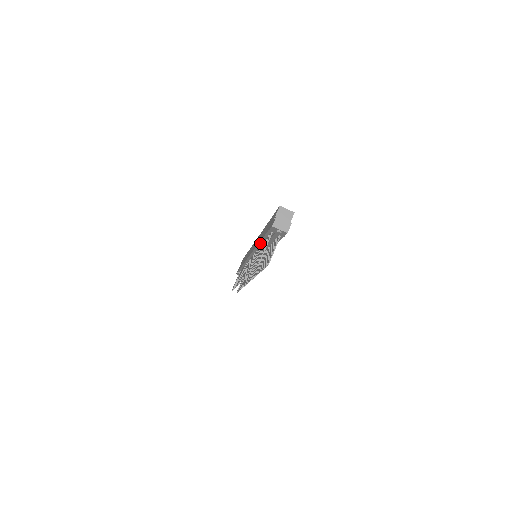
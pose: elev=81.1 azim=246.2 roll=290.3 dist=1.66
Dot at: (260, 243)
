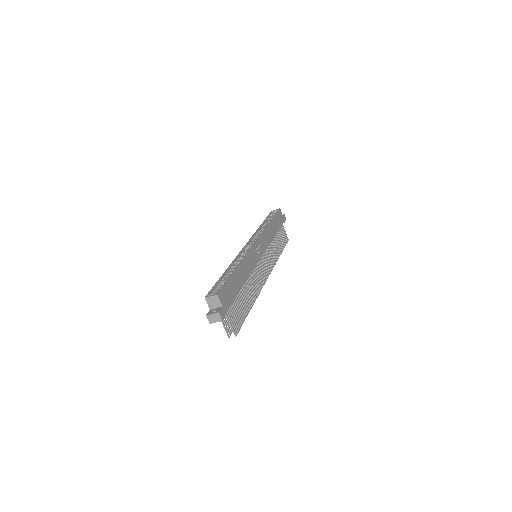
Dot at: occluded
